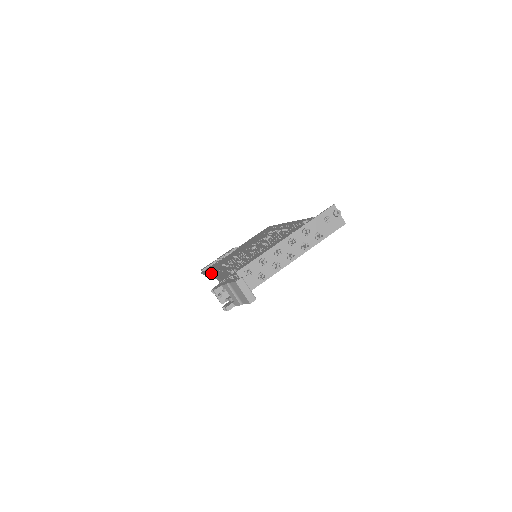
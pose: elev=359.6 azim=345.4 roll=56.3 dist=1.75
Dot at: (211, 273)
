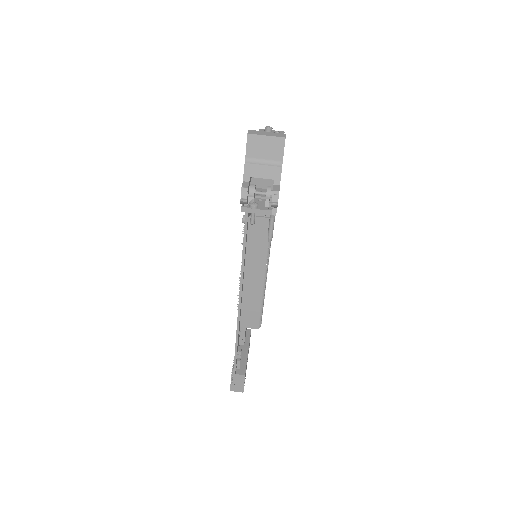
Dot at: occluded
